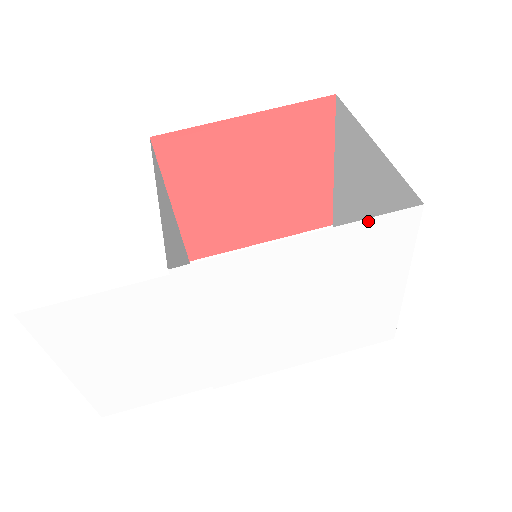
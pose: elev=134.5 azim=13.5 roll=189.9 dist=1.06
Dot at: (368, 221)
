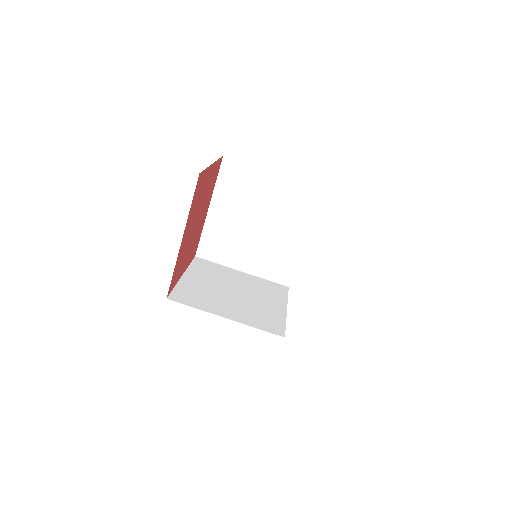
Dot at: occluded
